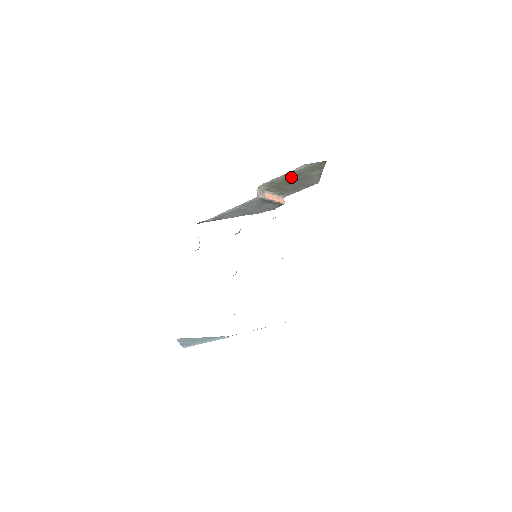
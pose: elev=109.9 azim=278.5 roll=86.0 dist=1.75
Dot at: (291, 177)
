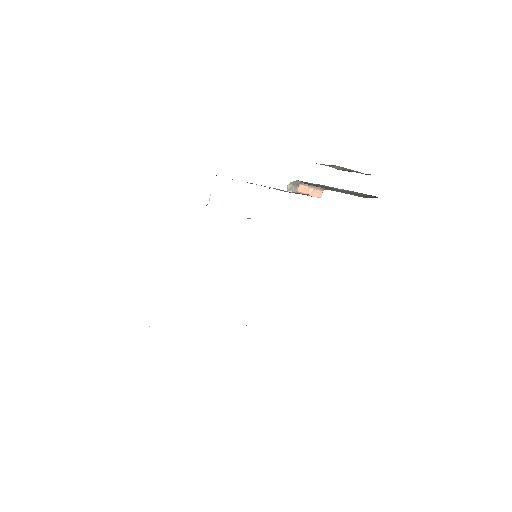
Dot at: (334, 188)
